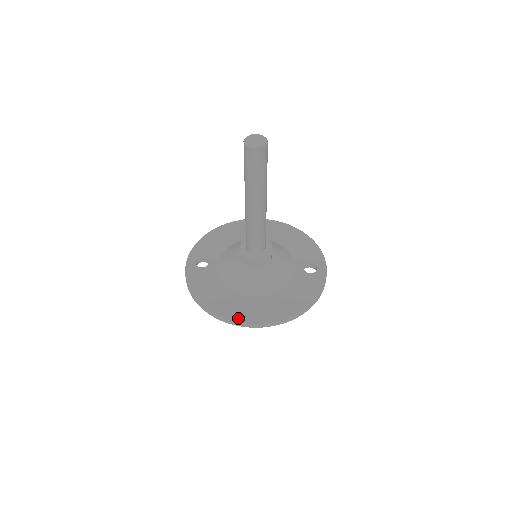
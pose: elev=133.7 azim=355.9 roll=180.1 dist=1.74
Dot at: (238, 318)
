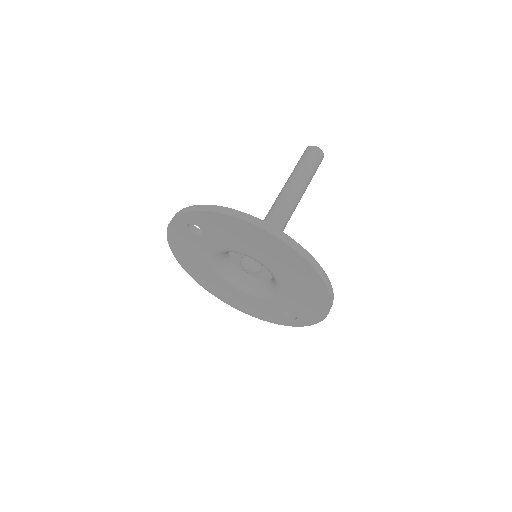
Dot at: occluded
